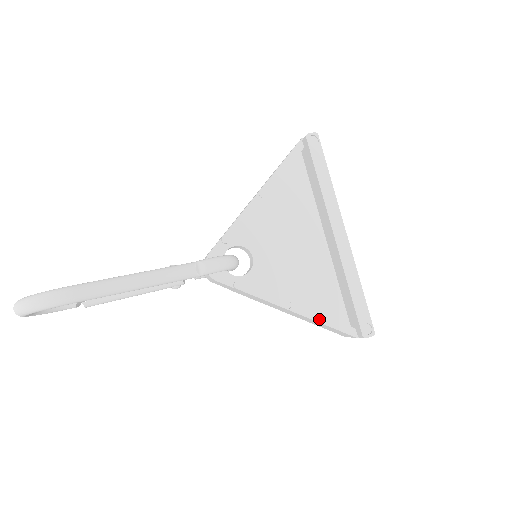
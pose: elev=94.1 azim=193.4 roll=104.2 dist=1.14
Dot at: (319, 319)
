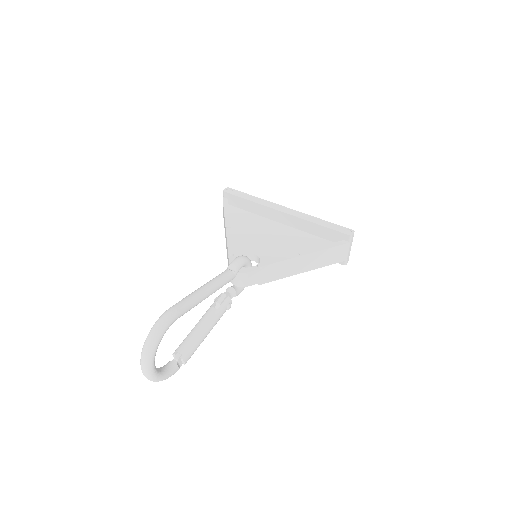
Dot at: (320, 249)
